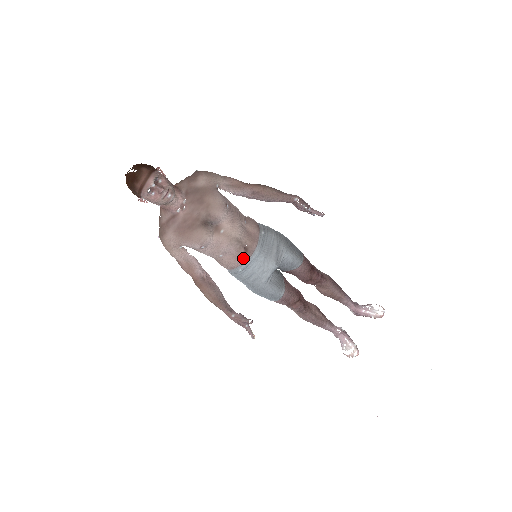
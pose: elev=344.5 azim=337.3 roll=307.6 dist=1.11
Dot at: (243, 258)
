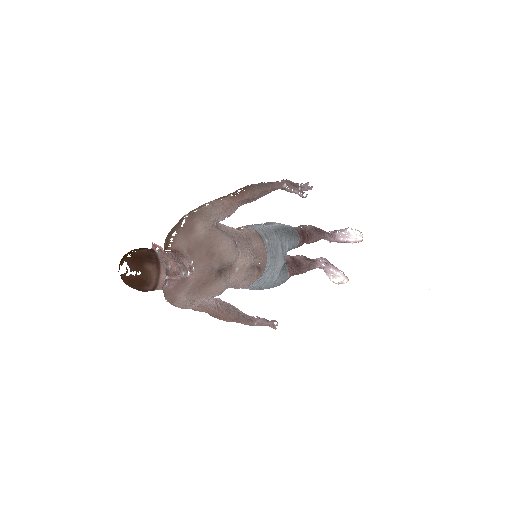
Dot at: (258, 277)
